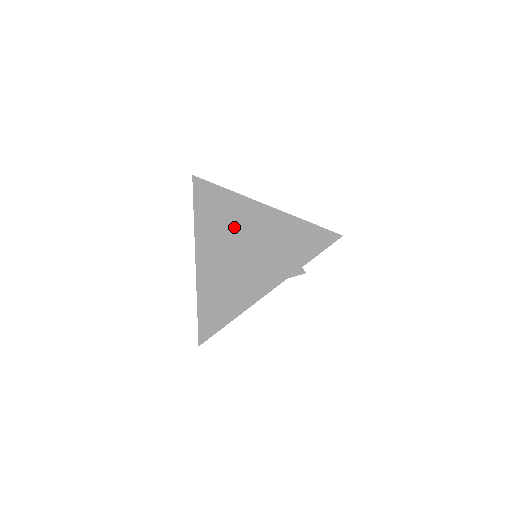
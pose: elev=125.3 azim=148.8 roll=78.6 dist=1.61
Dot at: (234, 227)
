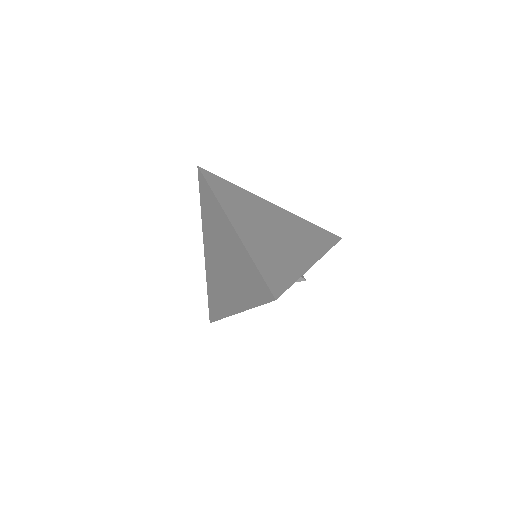
Dot at: (219, 237)
